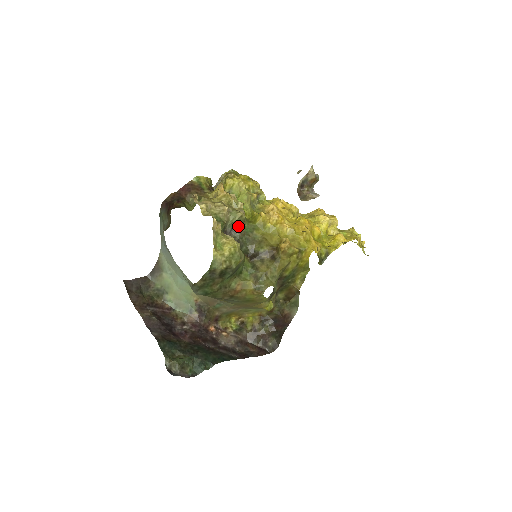
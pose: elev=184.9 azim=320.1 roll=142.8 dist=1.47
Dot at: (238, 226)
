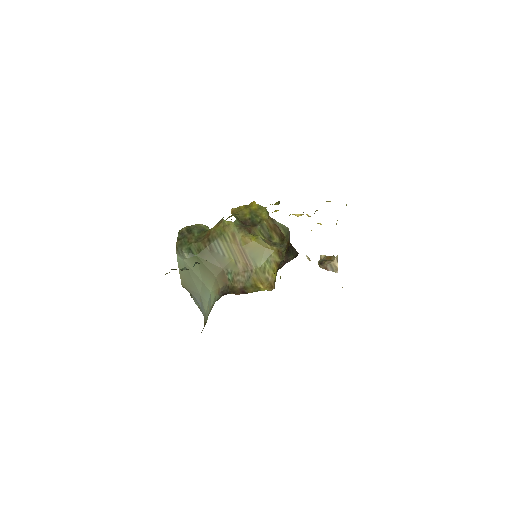
Dot at: occluded
